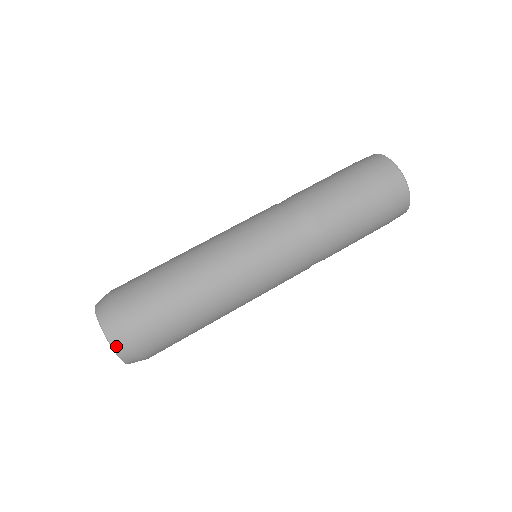
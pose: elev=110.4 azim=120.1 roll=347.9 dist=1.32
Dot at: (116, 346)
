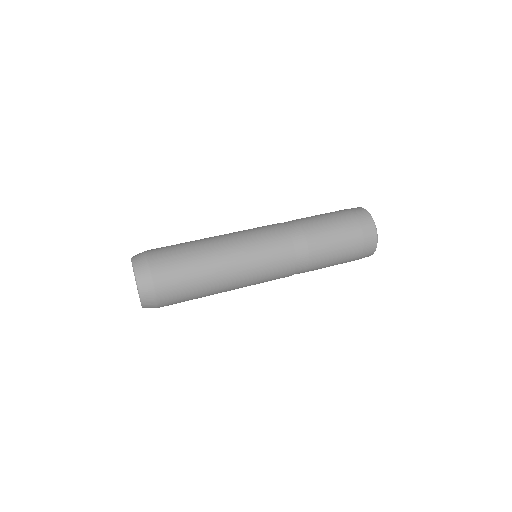
Dot at: (137, 269)
